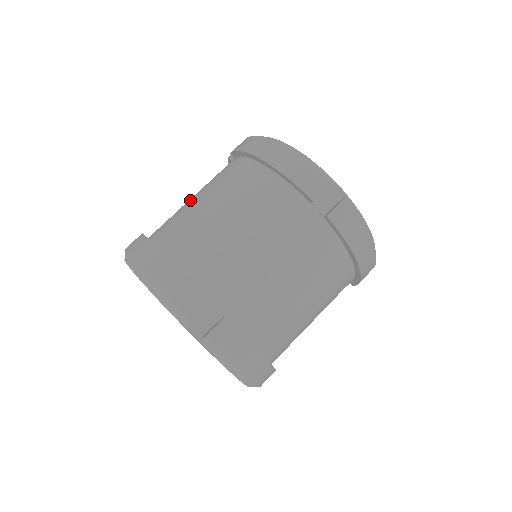
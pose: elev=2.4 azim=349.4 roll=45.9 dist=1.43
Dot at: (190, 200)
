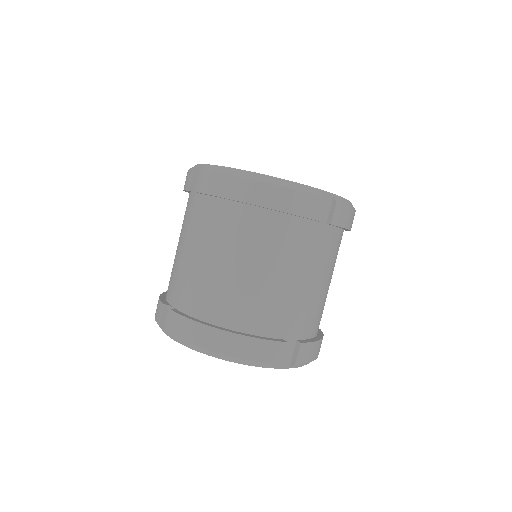
Dot at: (196, 260)
